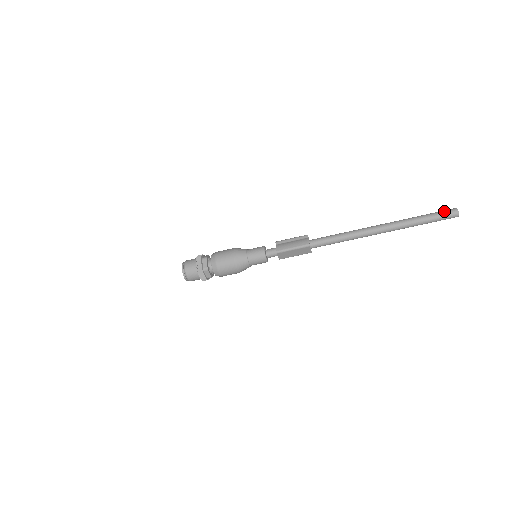
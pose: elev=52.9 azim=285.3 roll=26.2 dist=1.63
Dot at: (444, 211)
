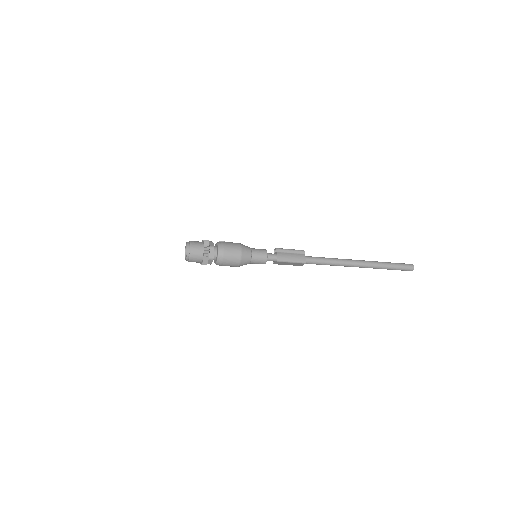
Dot at: (405, 265)
